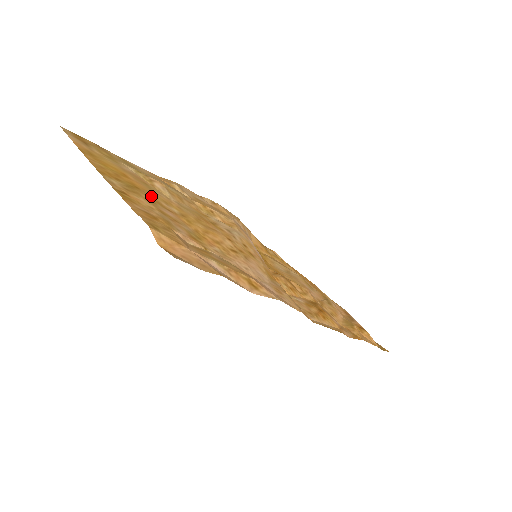
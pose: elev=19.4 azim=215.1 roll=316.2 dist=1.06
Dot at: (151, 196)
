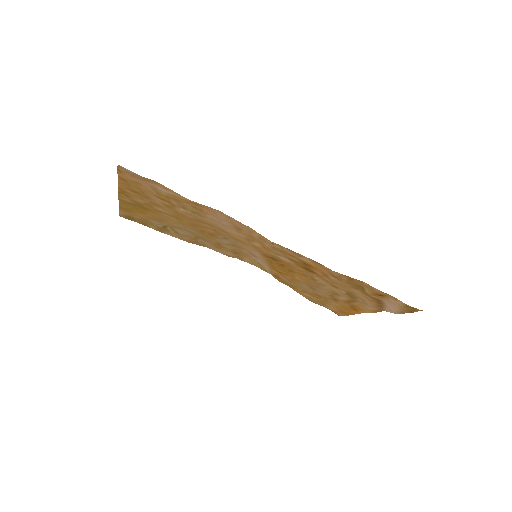
Dot at: (155, 212)
